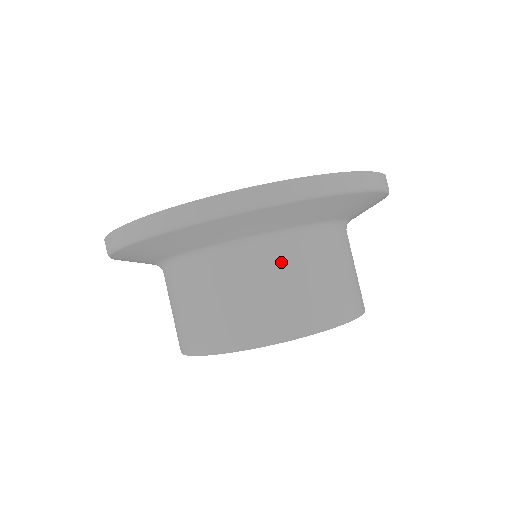
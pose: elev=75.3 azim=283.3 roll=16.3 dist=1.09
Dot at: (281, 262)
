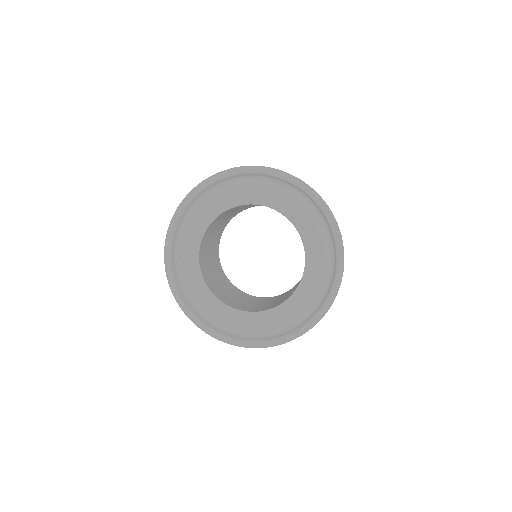
Dot at: occluded
